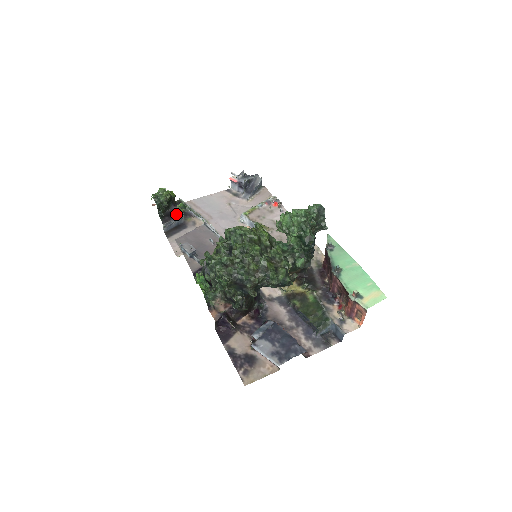
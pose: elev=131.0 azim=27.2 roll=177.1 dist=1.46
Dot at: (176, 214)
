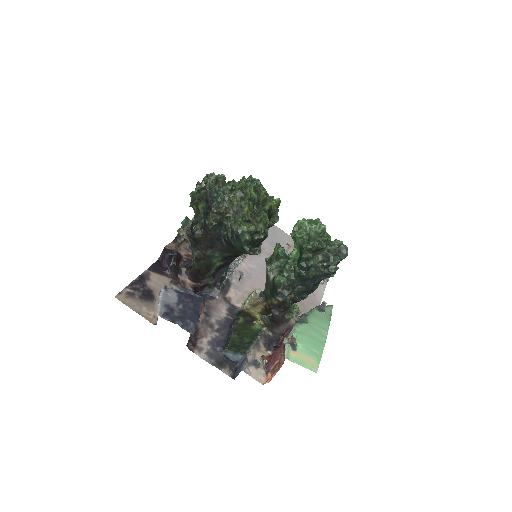
Dot at: occluded
